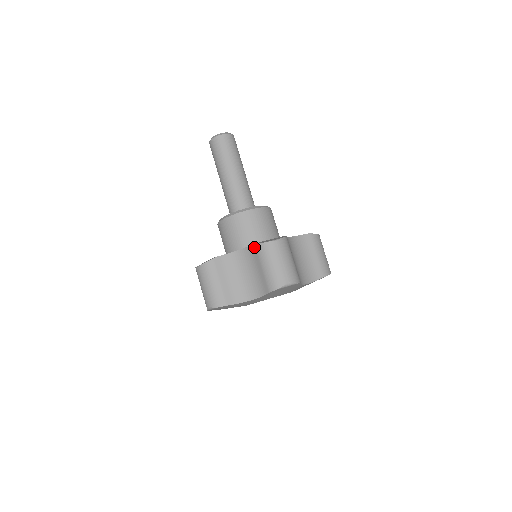
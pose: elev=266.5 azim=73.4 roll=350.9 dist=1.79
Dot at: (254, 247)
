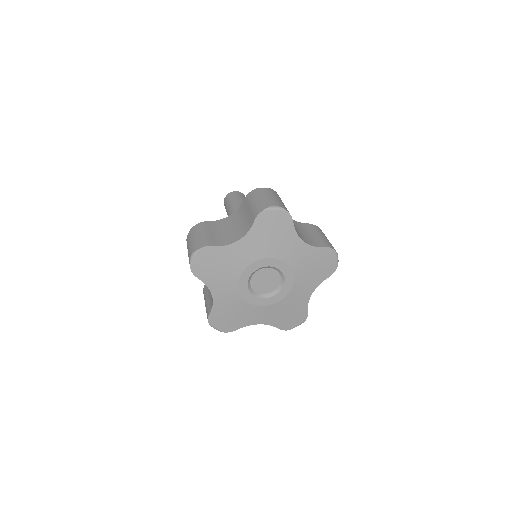
Dot at: (245, 199)
